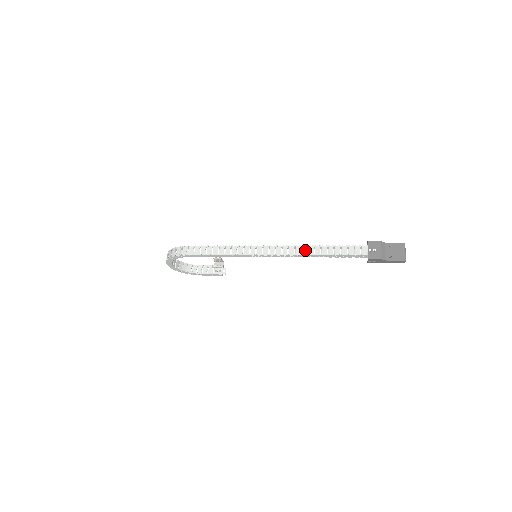
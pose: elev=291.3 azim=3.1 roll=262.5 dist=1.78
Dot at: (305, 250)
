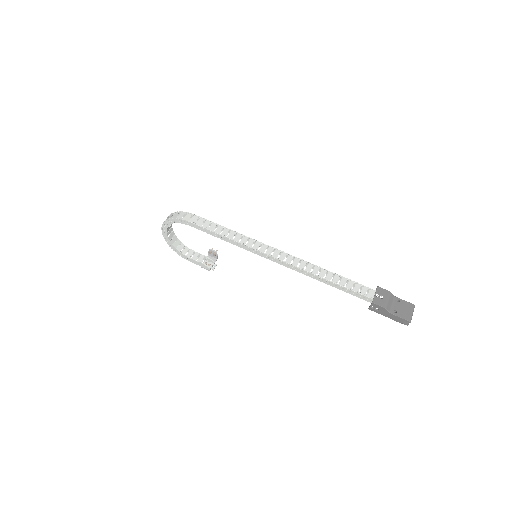
Dot at: (310, 267)
